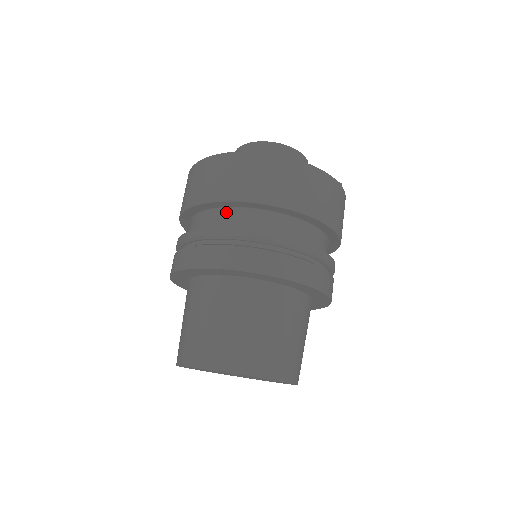
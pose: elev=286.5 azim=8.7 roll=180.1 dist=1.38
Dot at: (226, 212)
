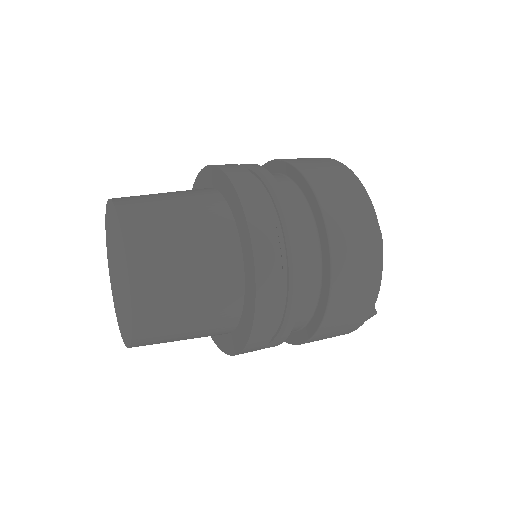
Dot at: (290, 183)
